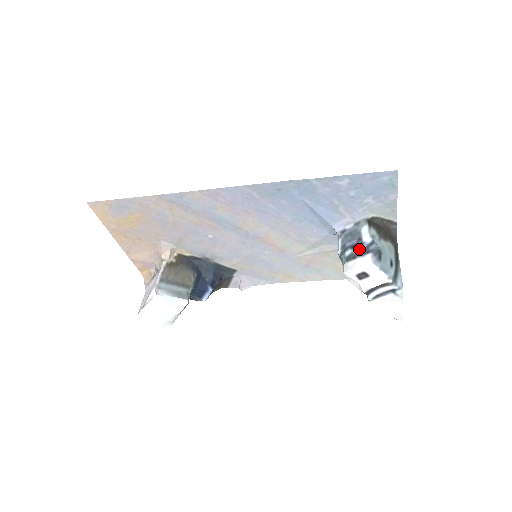
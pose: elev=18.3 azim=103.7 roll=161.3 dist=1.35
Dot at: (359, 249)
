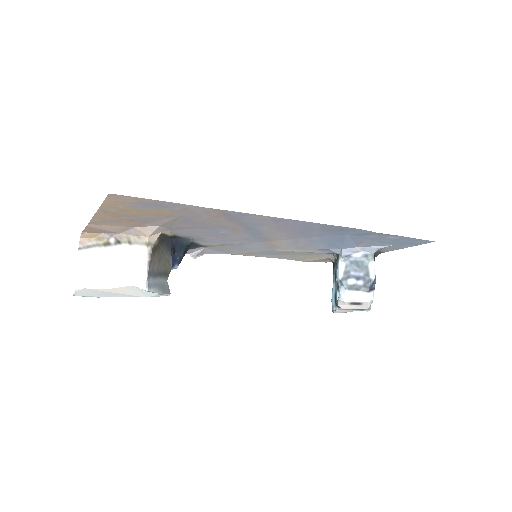
Dot at: (365, 284)
